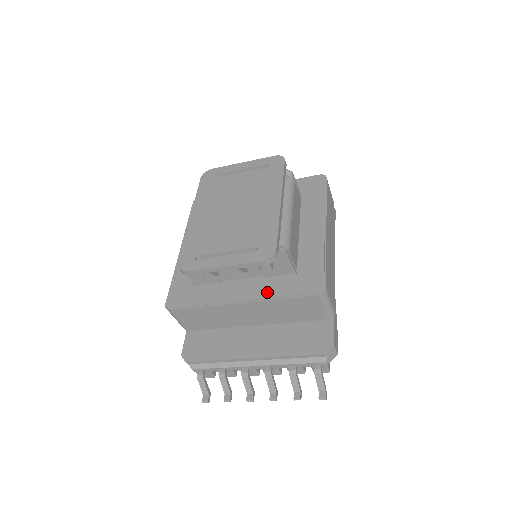
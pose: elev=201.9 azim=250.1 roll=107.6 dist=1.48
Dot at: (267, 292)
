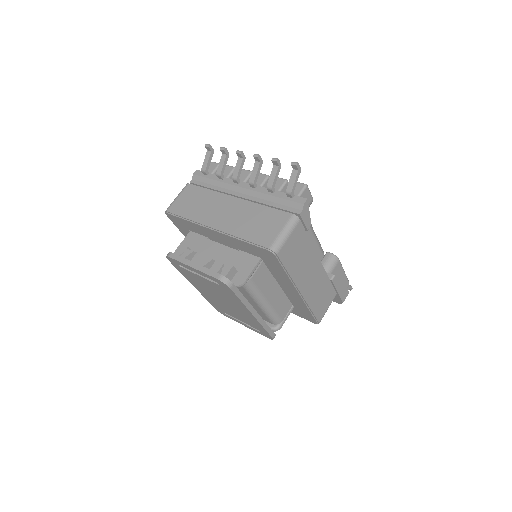
Dot at: occluded
